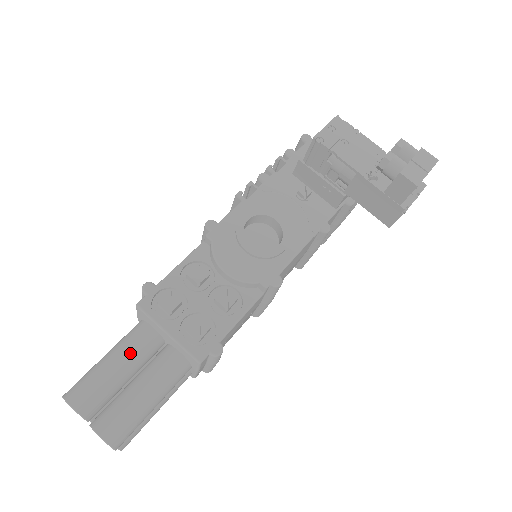
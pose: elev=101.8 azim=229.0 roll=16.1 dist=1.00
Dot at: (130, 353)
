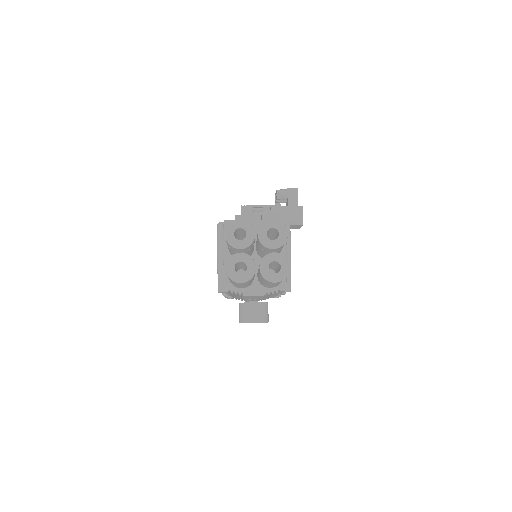
Dot at: occluded
